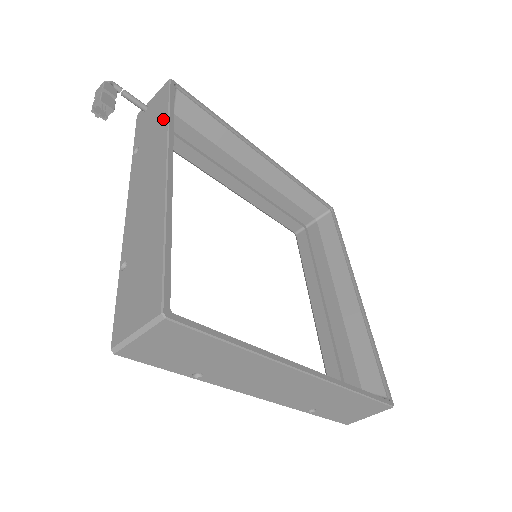
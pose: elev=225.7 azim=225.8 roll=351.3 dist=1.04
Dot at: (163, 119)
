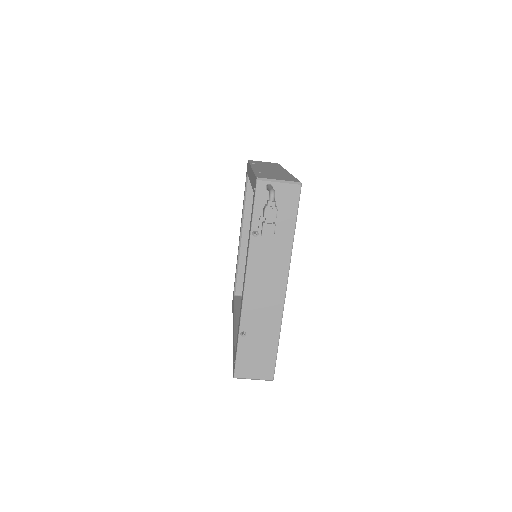
Dot at: (289, 233)
